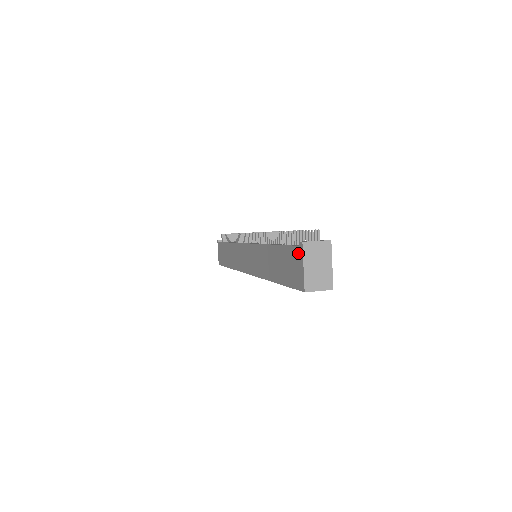
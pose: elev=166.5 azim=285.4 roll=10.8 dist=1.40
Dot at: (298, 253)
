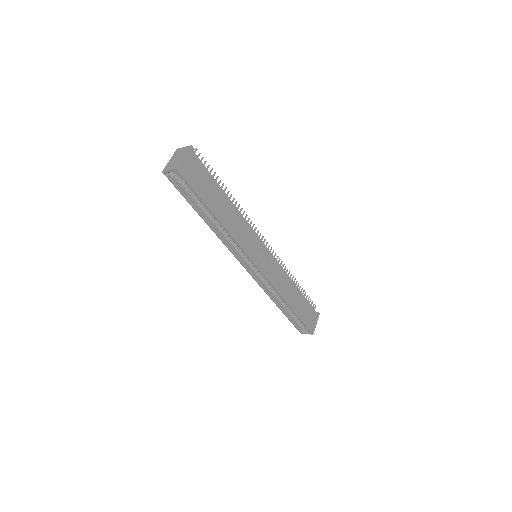
Dot at: occluded
